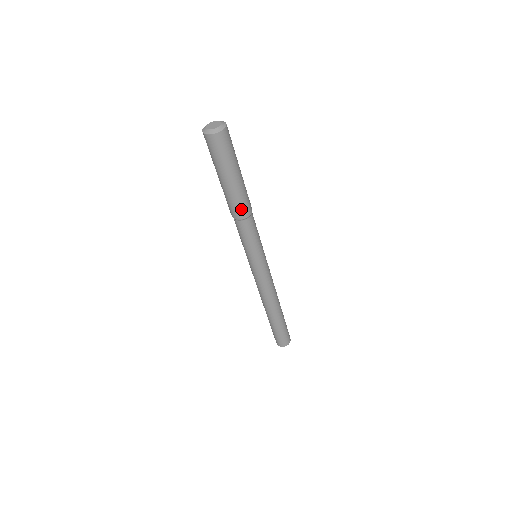
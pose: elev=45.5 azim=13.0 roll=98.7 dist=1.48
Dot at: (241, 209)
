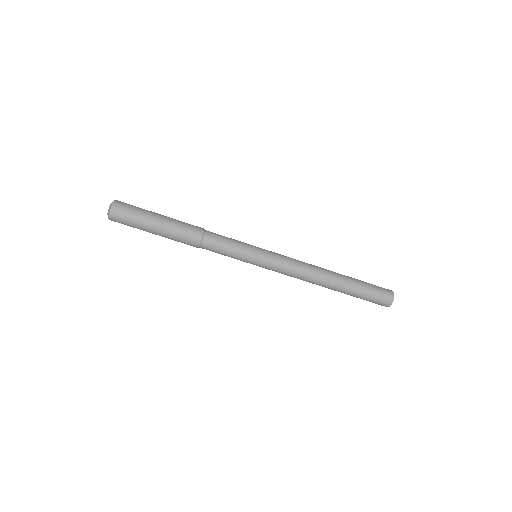
Dot at: (189, 239)
